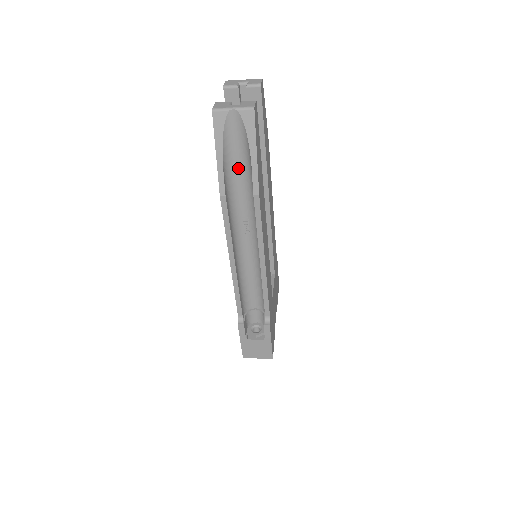
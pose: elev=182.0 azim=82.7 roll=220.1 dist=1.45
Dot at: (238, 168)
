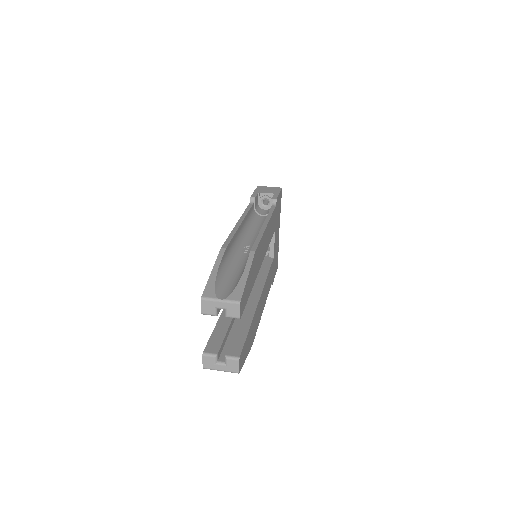
Dot at: occluded
